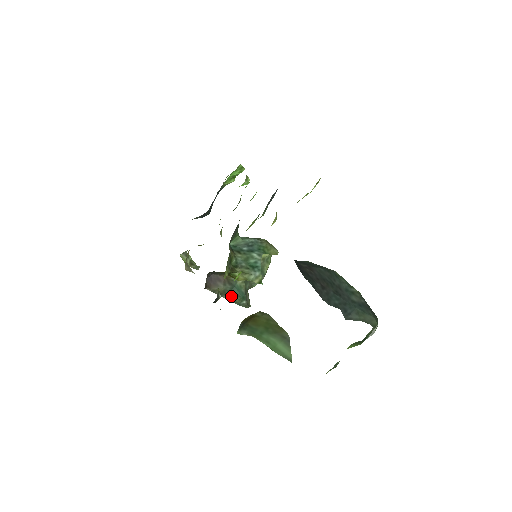
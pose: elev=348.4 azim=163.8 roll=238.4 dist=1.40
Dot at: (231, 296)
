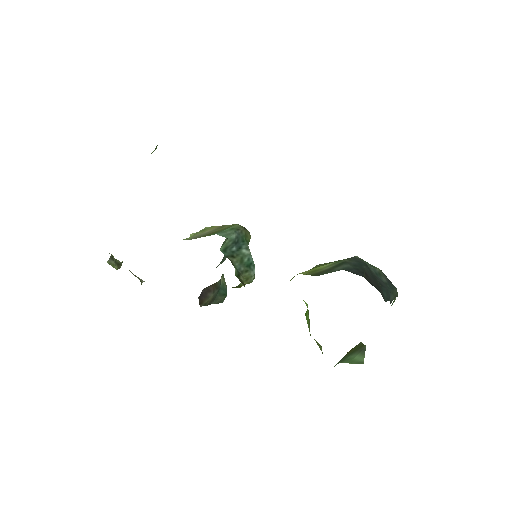
Dot at: (217, 299)
